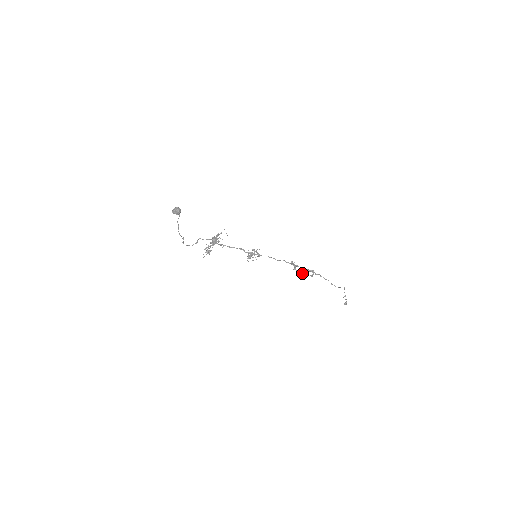
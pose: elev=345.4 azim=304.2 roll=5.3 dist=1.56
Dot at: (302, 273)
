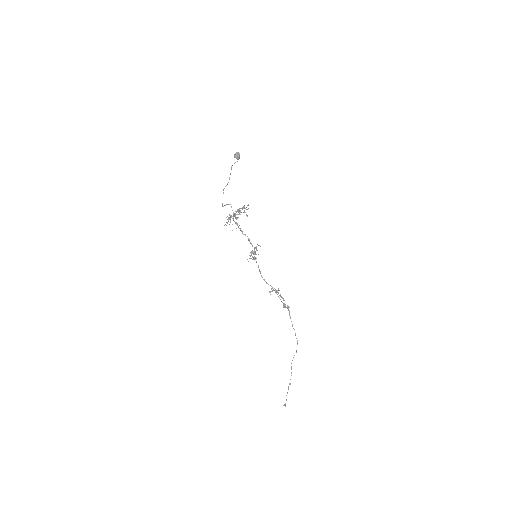
Dot at: occluded
